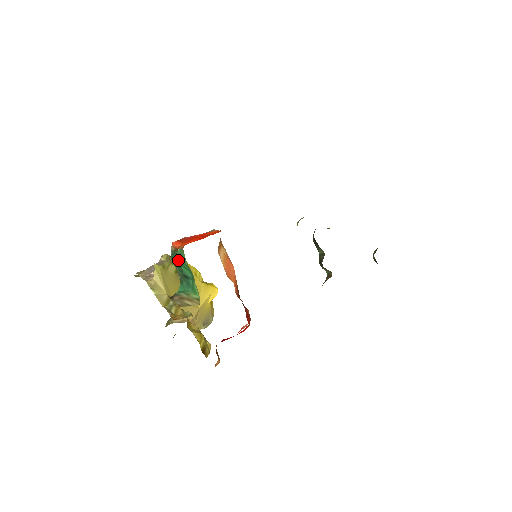
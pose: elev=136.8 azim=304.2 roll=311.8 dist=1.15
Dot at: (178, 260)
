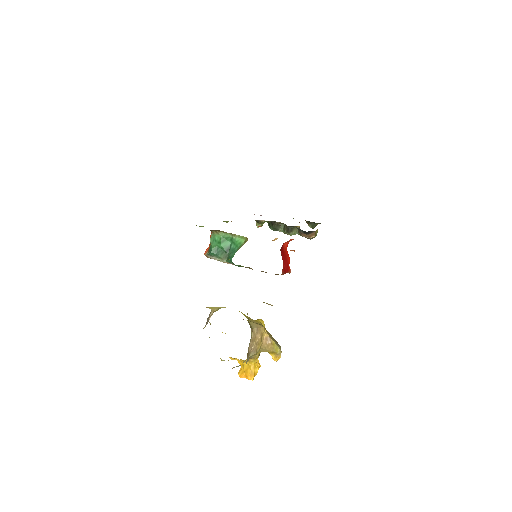
Dot at: (215, 246)
